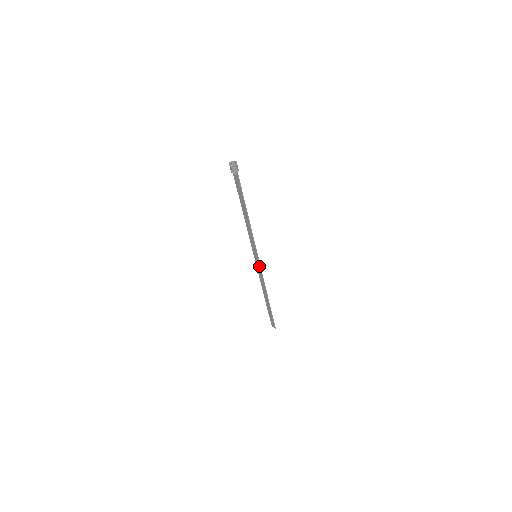
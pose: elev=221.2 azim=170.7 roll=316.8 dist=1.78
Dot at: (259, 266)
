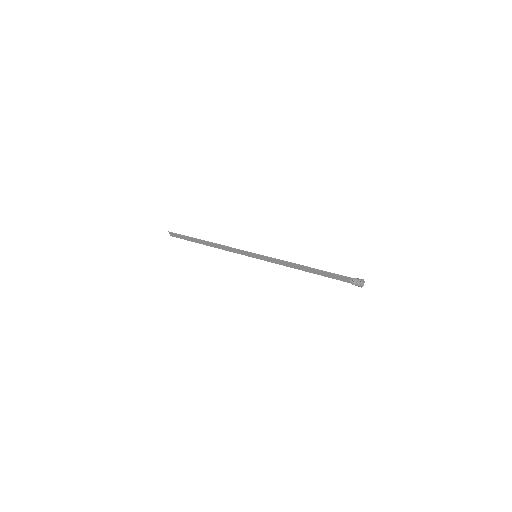
Dot at: (246, 255)
